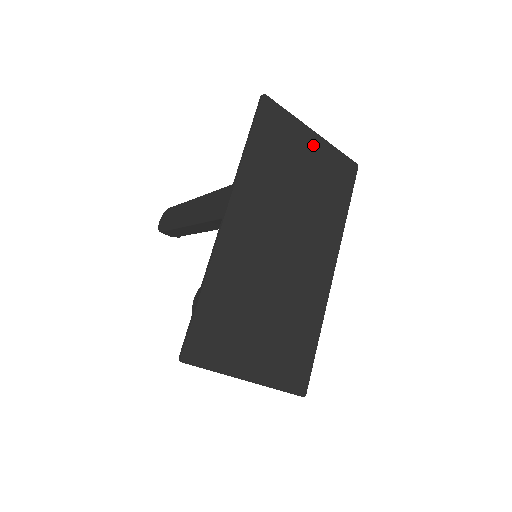
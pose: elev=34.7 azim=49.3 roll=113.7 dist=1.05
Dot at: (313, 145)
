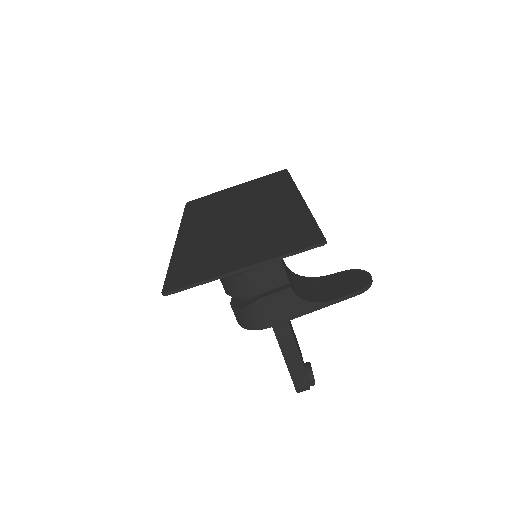
Dot at: (238, 188)
